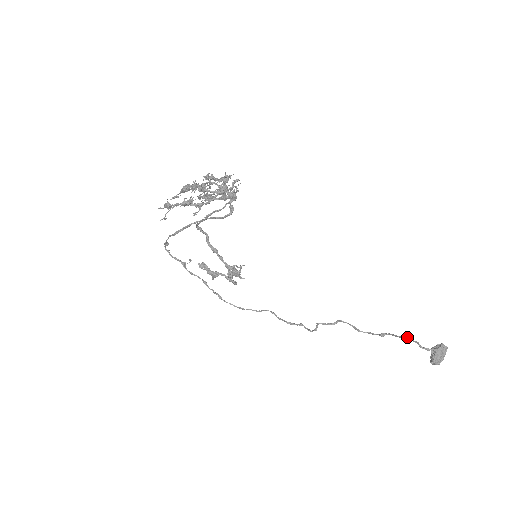
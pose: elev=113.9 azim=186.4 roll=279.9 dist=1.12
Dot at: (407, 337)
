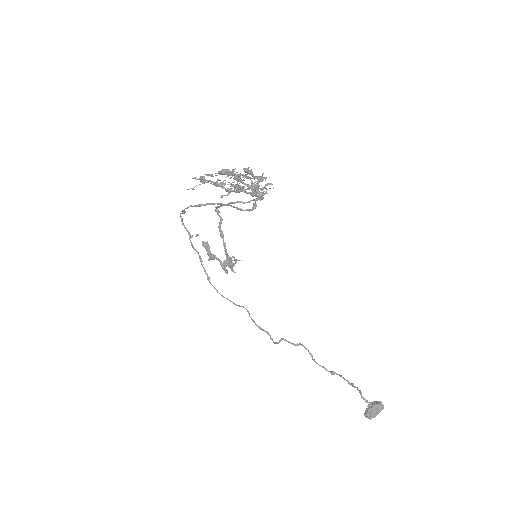
Dot at: occluded
